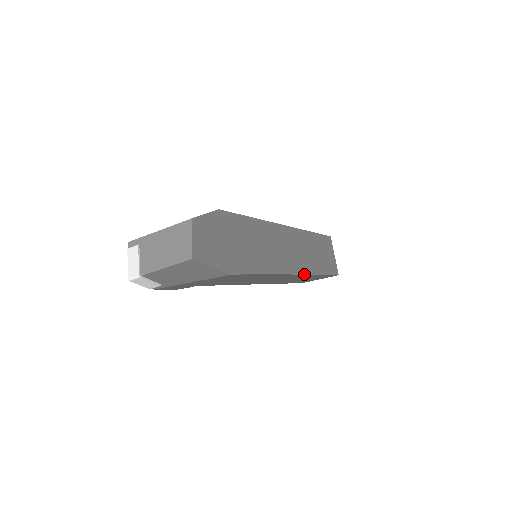
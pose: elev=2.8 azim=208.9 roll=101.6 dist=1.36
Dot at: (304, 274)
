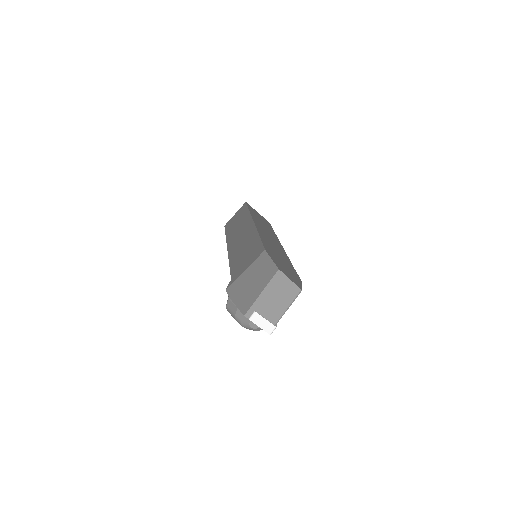
Dot at: occluded
